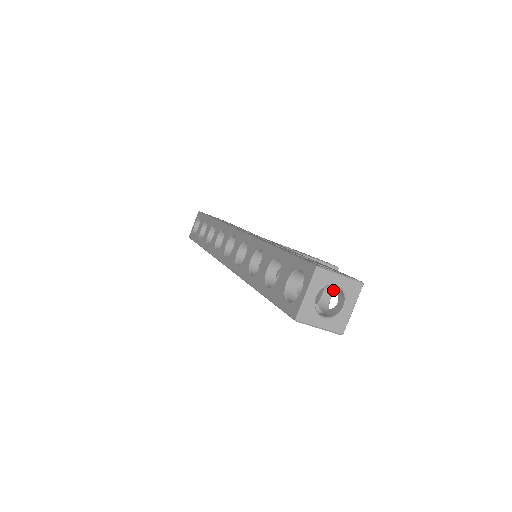
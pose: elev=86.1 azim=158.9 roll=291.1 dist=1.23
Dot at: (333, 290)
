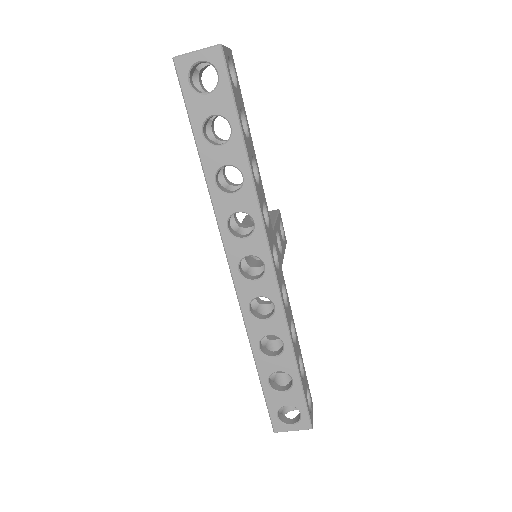
Dot at: occluded
